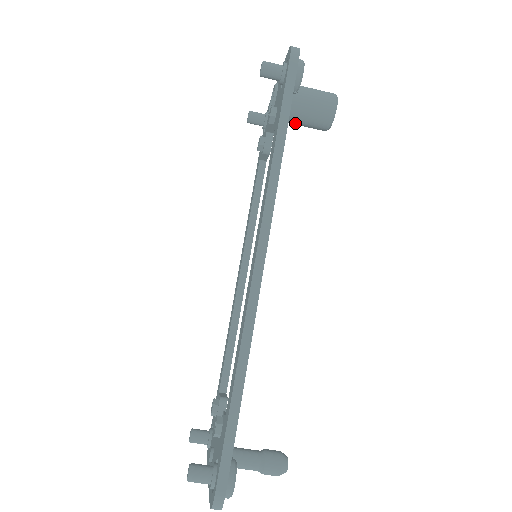
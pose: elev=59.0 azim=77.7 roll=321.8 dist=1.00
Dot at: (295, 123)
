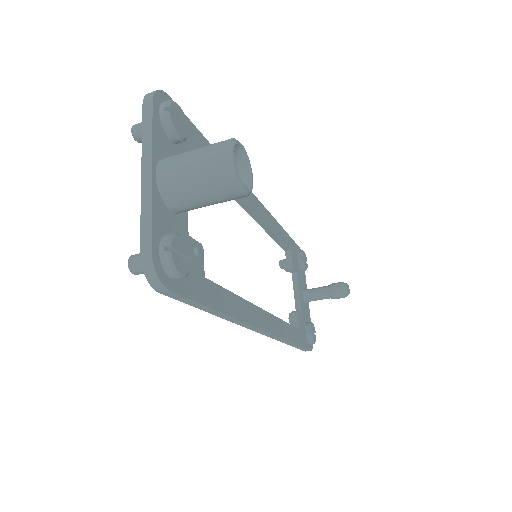
Dot at: occluded
